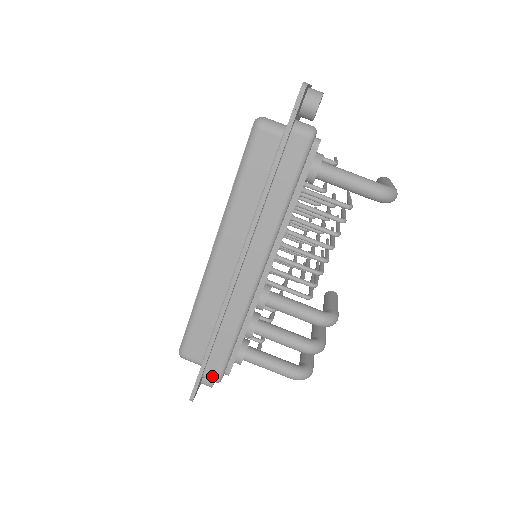
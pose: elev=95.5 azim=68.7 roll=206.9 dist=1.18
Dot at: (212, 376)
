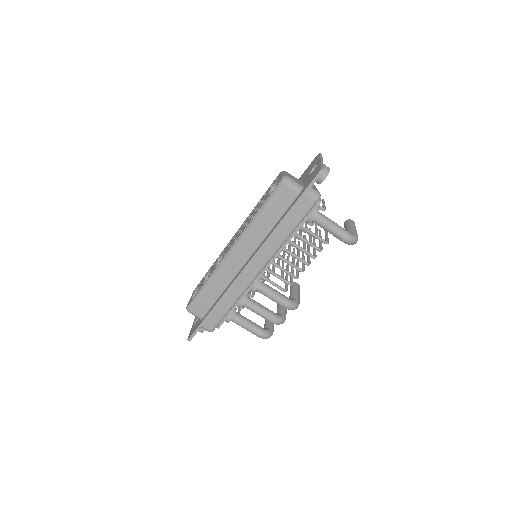
Dot at: (208, 328)
